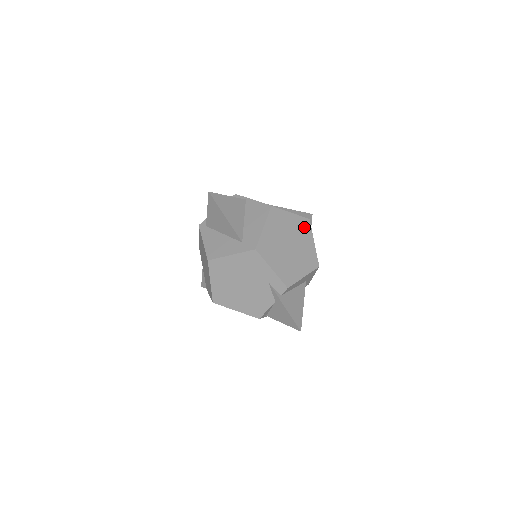
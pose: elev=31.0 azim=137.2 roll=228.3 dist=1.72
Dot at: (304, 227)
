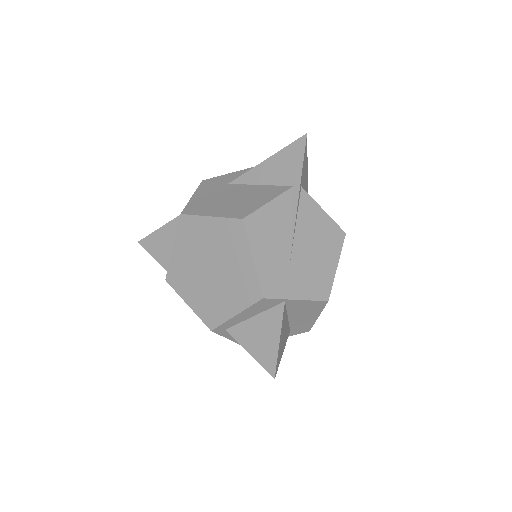
Dot at: occluded
